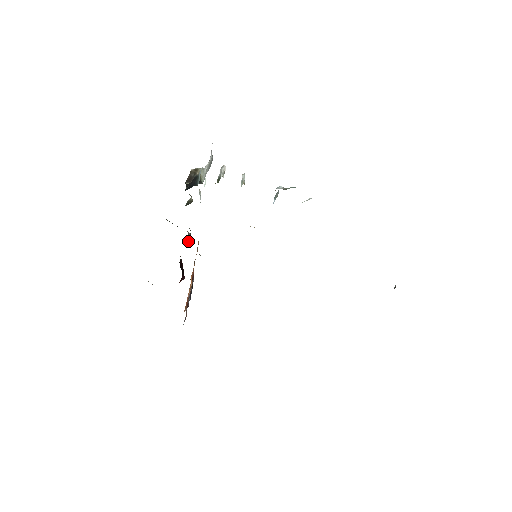
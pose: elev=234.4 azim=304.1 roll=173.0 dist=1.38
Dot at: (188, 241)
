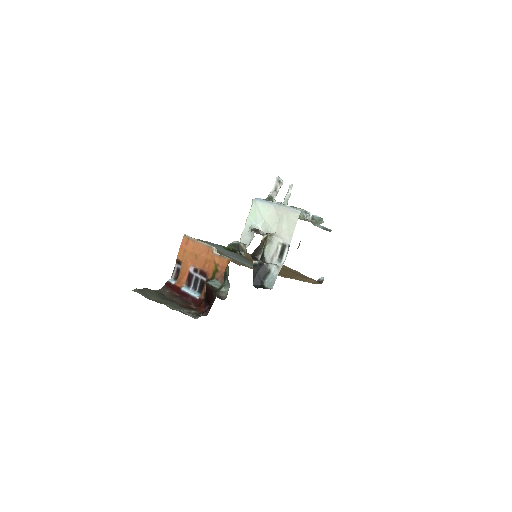
Dot at: (224, 283)
